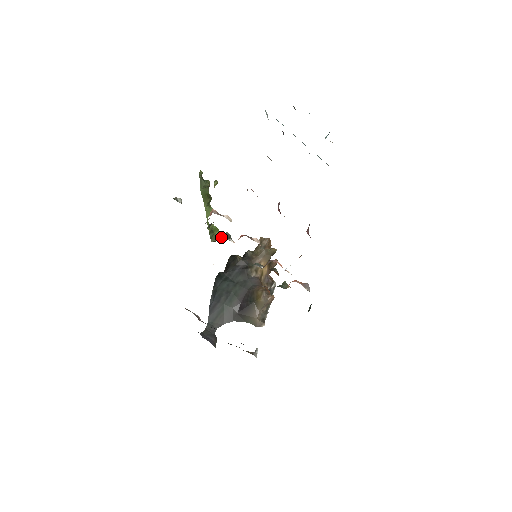
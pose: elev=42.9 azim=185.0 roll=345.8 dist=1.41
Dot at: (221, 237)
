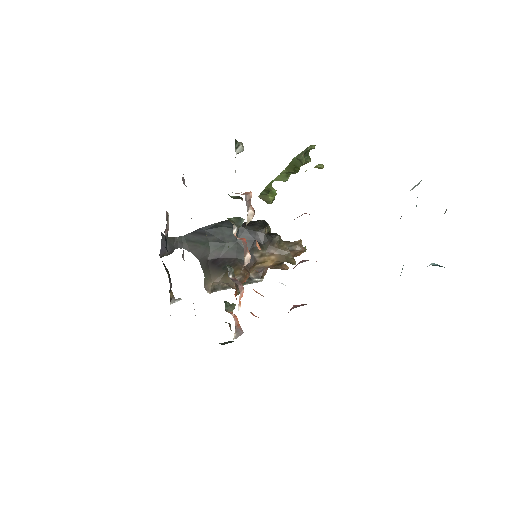
Dot at: (270, 203)
